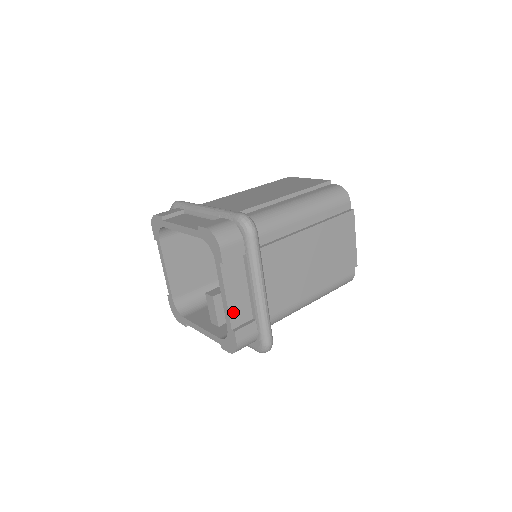
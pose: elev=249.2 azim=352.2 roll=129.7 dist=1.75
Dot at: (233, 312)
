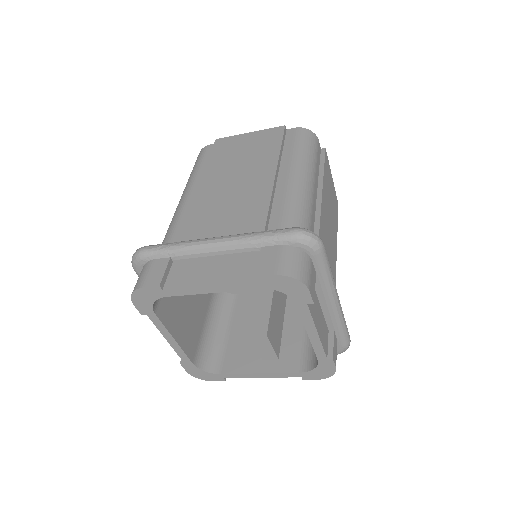
Dot at: (323, 341)
